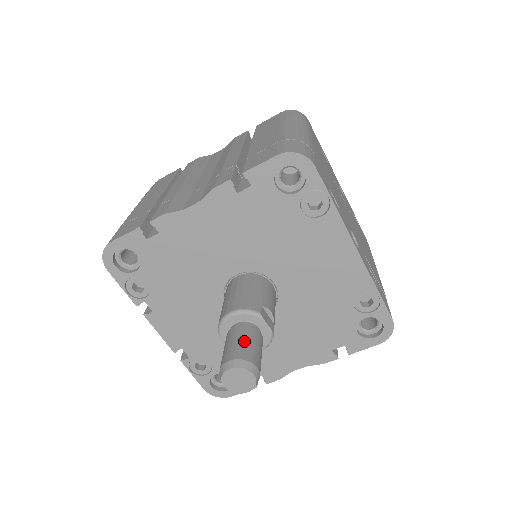
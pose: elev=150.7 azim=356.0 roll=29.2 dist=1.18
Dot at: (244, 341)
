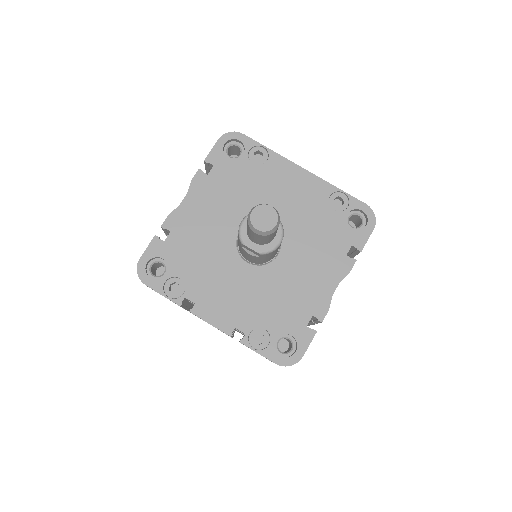
Dot at: occluded
